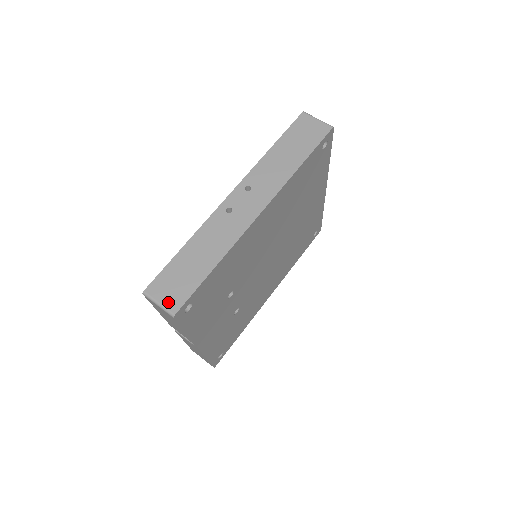
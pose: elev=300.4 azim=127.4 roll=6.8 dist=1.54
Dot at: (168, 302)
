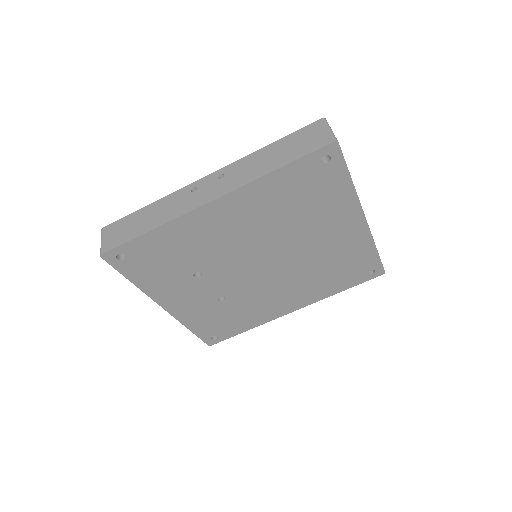
Dot at: (105, 243)
